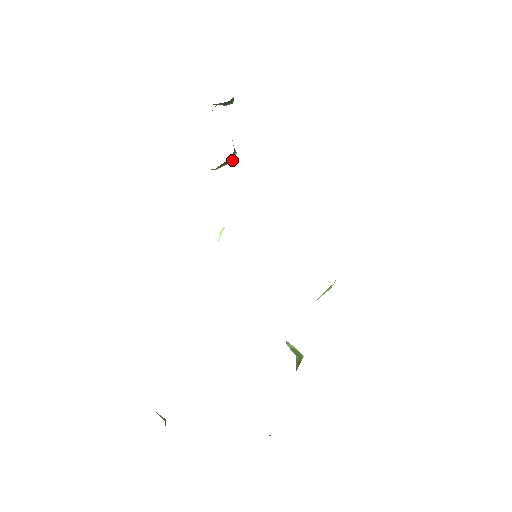
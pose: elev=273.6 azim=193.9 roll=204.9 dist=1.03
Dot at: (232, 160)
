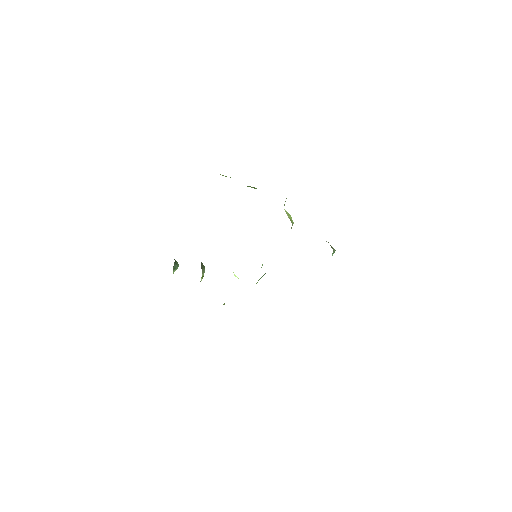
Dot at: (204, 267)
